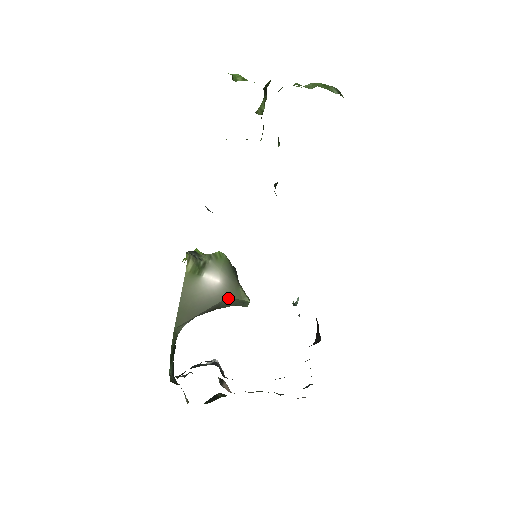
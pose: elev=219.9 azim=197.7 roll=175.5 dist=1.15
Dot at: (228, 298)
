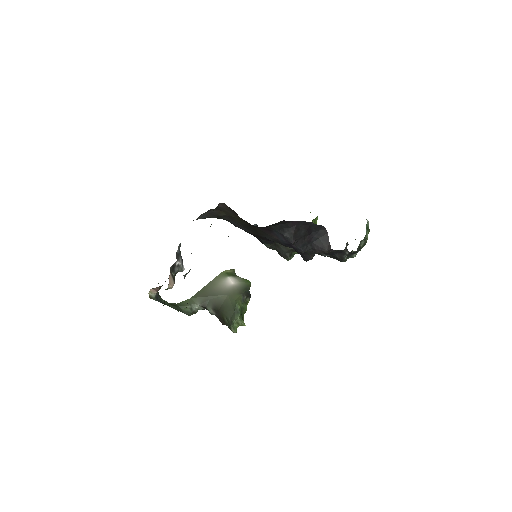
Dot at: (229, 295)
